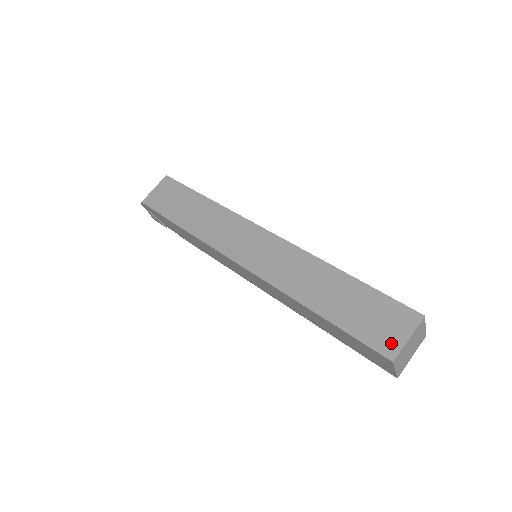
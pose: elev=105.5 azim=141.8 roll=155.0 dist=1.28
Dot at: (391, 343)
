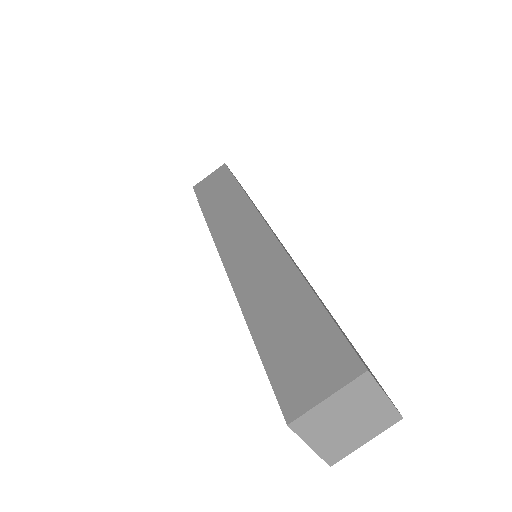
Dot at: (301, 396)
